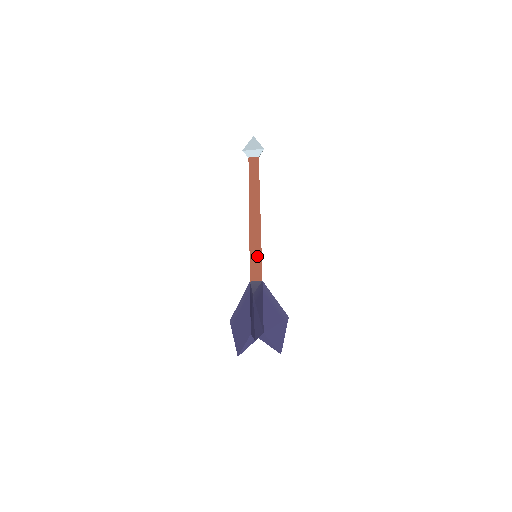
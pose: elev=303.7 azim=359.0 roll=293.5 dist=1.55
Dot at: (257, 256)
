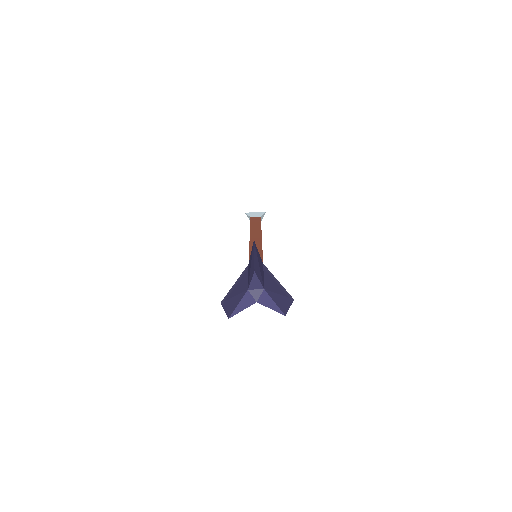
Dot at: occluded
